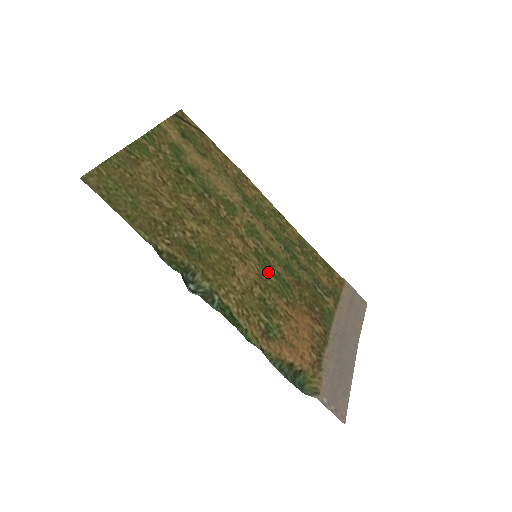
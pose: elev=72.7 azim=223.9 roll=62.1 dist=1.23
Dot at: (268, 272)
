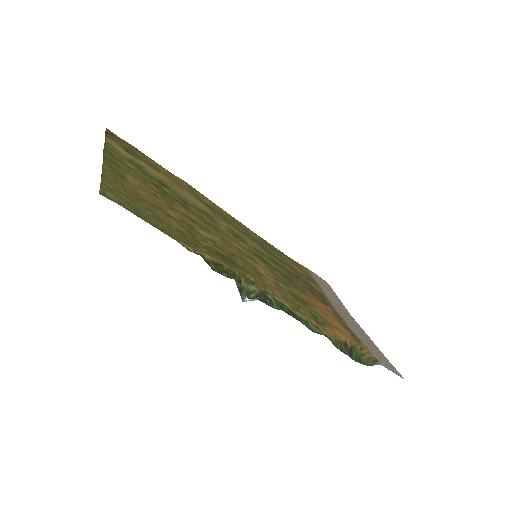
Dot at: (272, 269)
